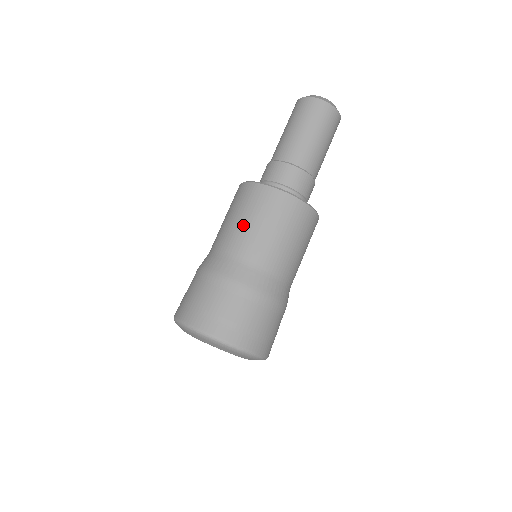
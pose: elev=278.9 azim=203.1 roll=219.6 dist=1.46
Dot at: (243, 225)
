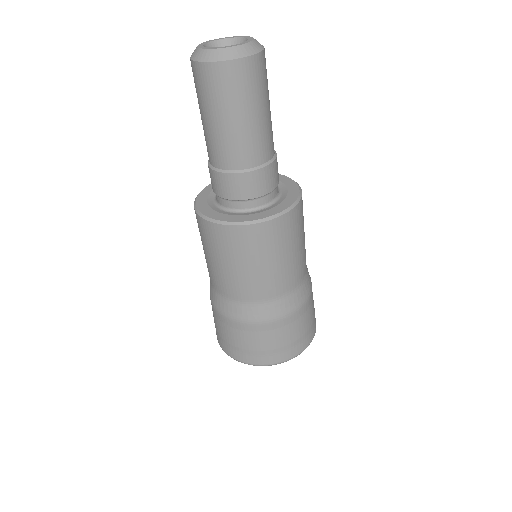
Dot at: (277, 267)
